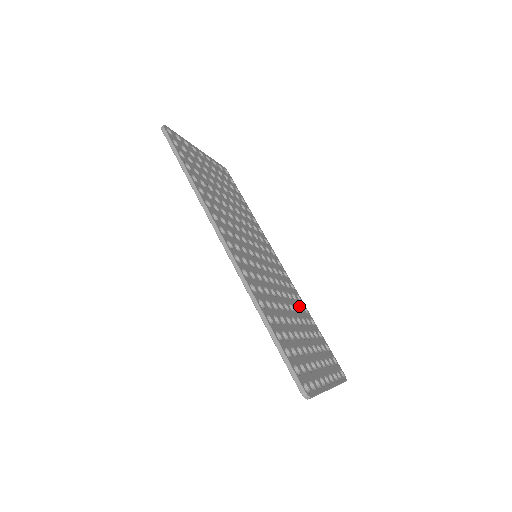
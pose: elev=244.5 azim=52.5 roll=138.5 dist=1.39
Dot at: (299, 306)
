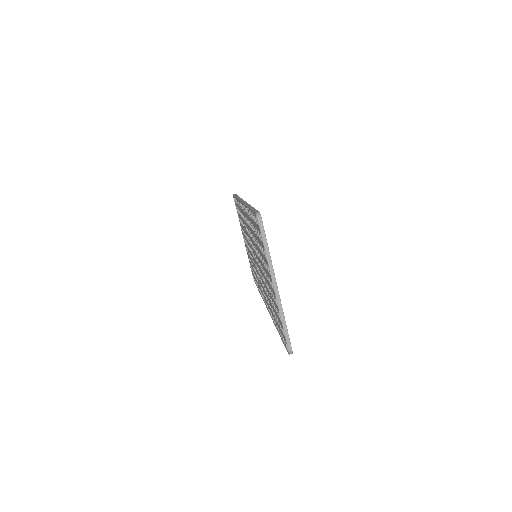
Dot at: occluded
